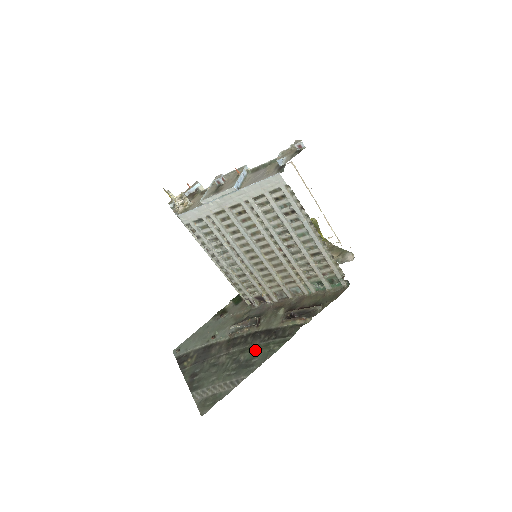
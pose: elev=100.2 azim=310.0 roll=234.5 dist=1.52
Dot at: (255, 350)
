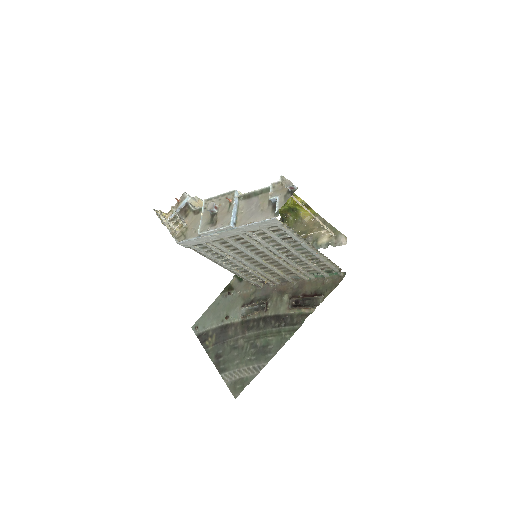
Dot at: (269, 336)
